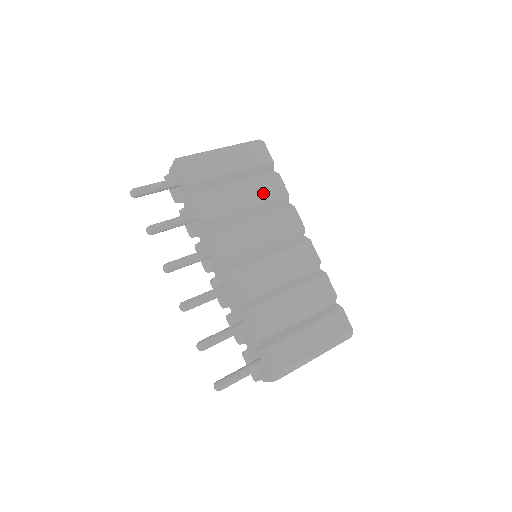
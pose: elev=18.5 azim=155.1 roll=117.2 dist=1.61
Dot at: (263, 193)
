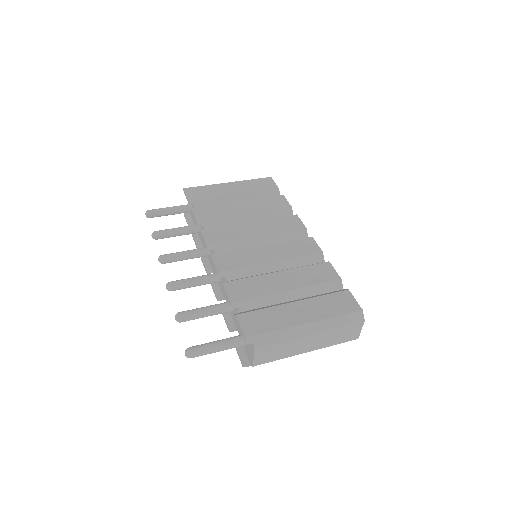
Dot at: (264, 206)
